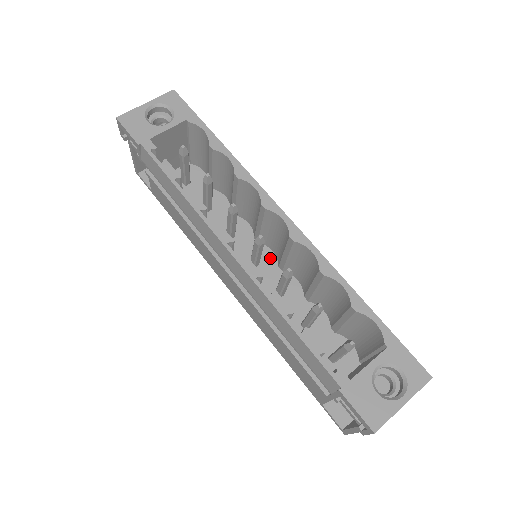
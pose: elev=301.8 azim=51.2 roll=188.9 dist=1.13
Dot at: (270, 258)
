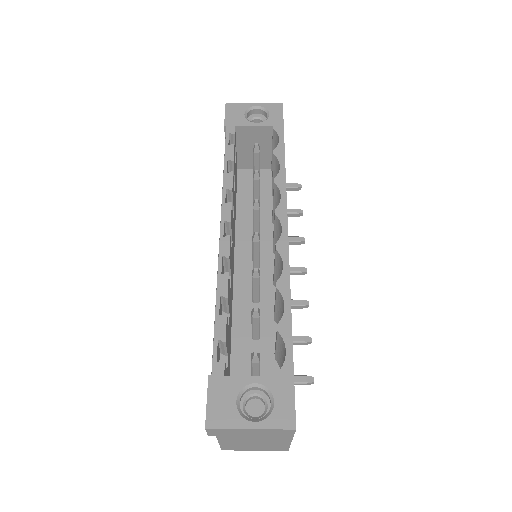
Dot at: (272, 269)
